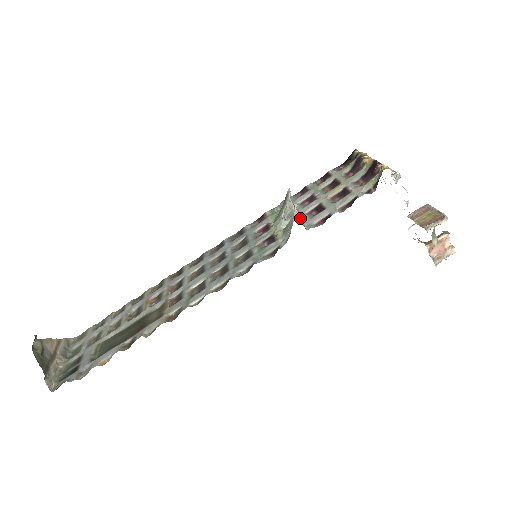
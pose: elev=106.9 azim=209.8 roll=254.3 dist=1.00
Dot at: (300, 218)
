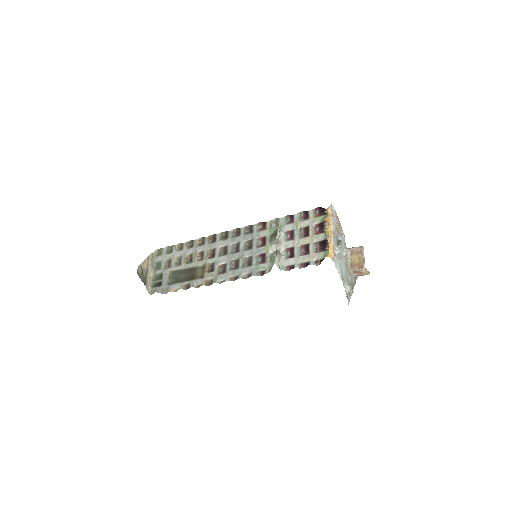
Dot at: (279, 258)
